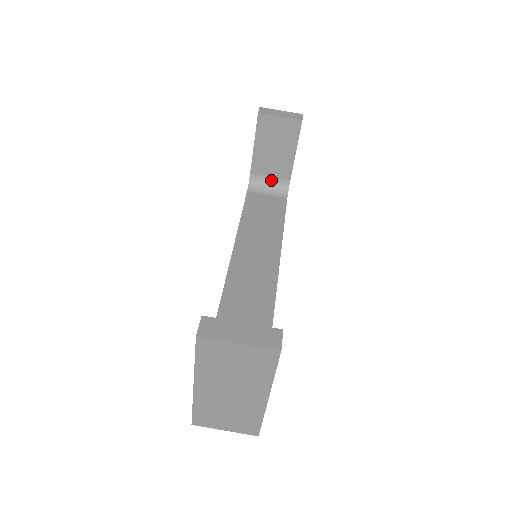
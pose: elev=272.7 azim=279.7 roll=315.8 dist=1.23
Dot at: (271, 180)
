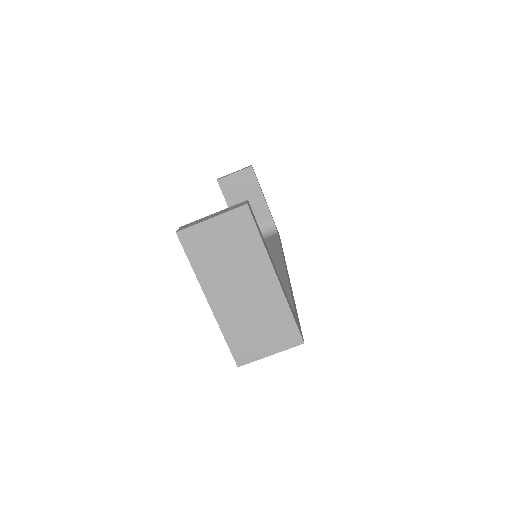
Dot at: occluded
